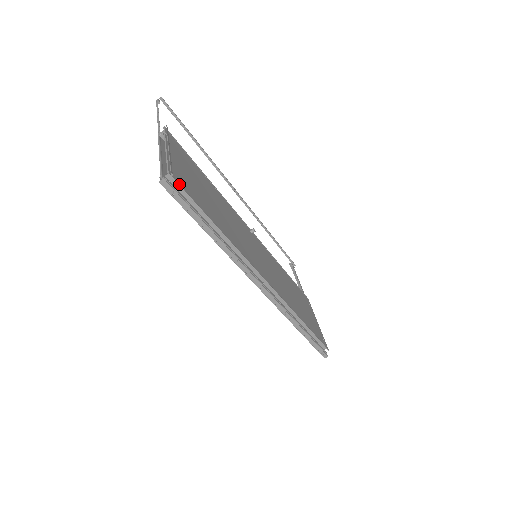
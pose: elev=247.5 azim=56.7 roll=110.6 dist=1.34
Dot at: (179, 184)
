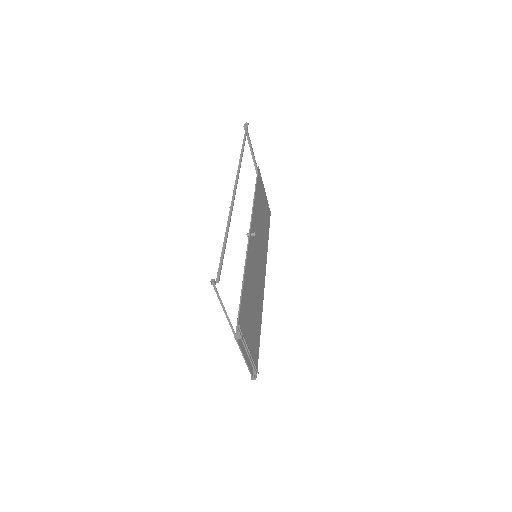
Dot at: occluded
